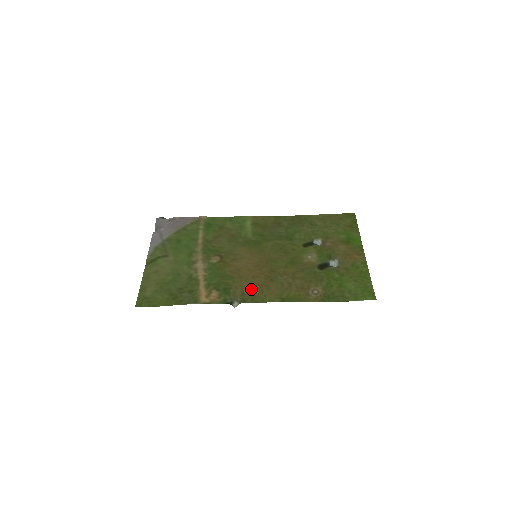
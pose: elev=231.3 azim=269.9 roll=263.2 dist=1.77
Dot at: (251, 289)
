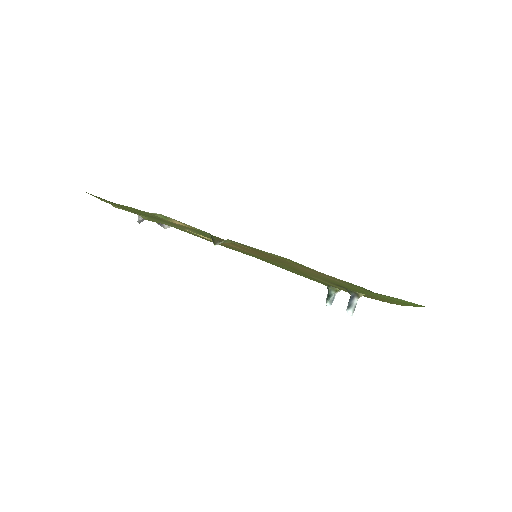
Dot at: (244, 246)
